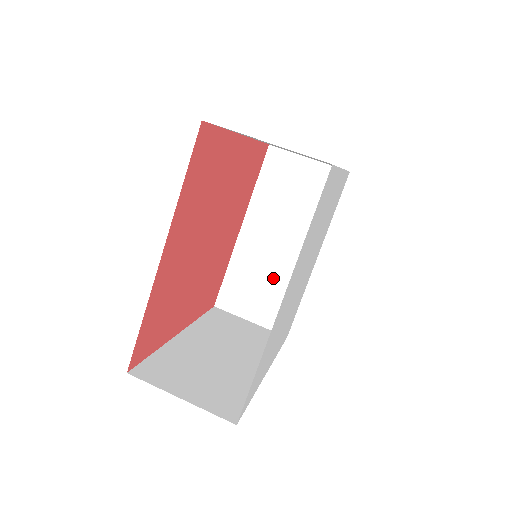
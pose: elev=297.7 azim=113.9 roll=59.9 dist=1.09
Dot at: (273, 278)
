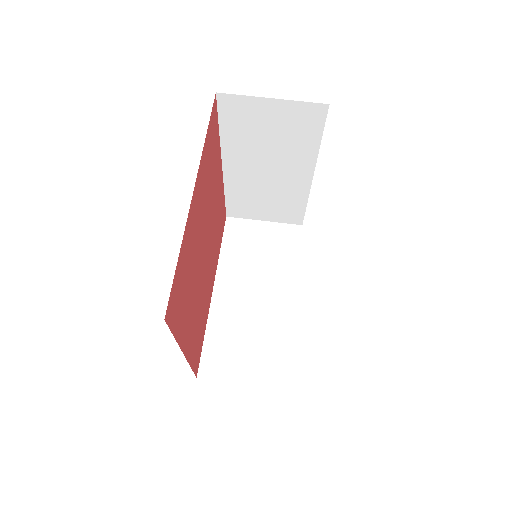
Dot at: (257, 330)
